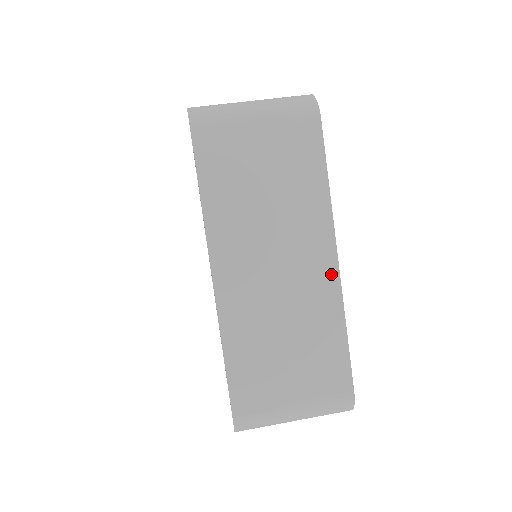
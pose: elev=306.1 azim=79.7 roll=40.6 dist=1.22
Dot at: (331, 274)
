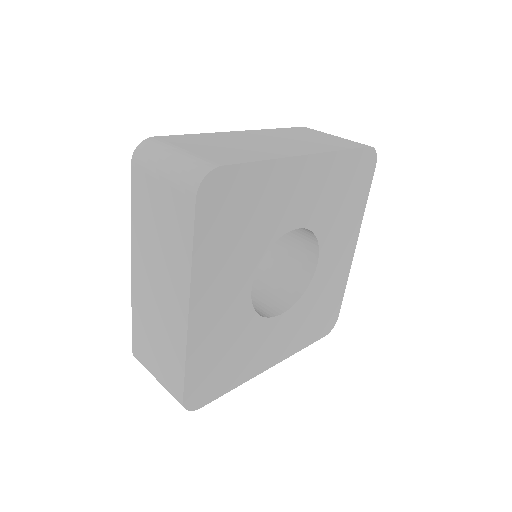
Dot at: (183, 319)
